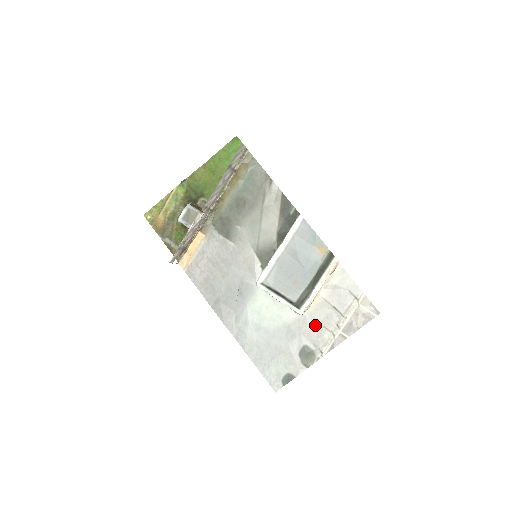
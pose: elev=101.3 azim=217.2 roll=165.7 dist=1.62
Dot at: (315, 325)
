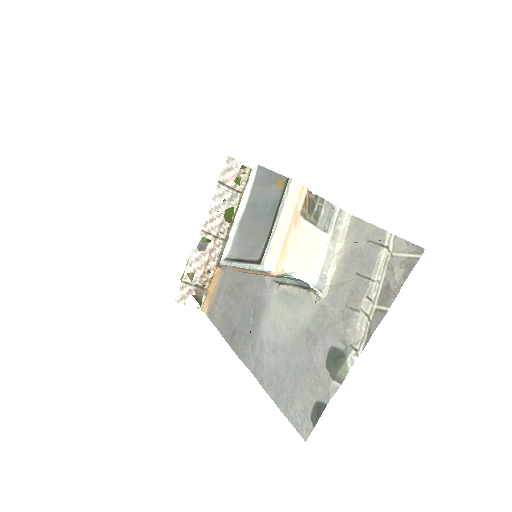
Dot at: (339, 312)
